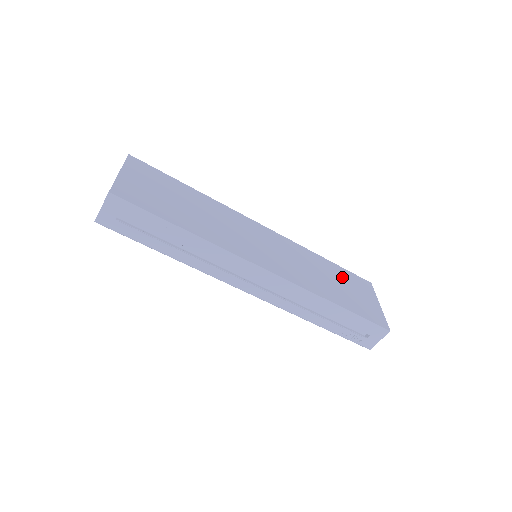
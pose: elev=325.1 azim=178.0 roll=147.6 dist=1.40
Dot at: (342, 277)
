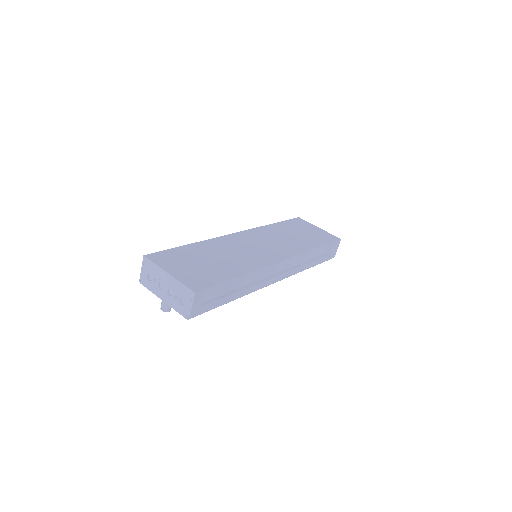
Dot at: (292, 228)
